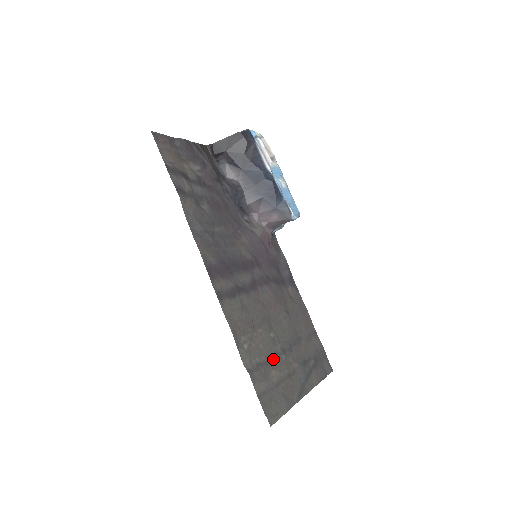
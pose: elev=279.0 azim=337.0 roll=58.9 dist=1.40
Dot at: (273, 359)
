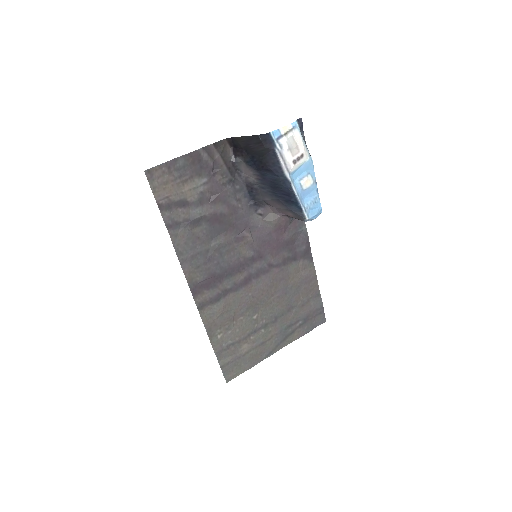
Dot at: (249, 335)
